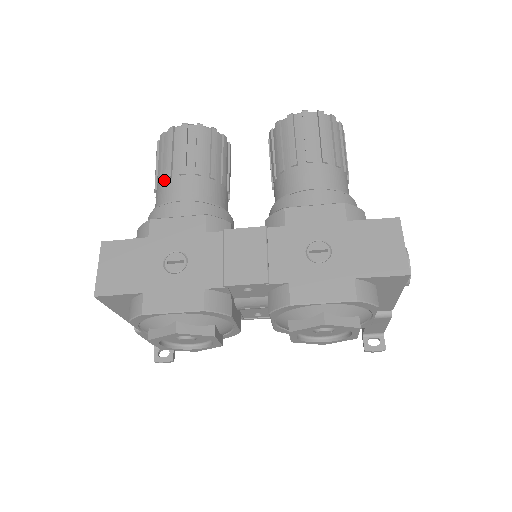
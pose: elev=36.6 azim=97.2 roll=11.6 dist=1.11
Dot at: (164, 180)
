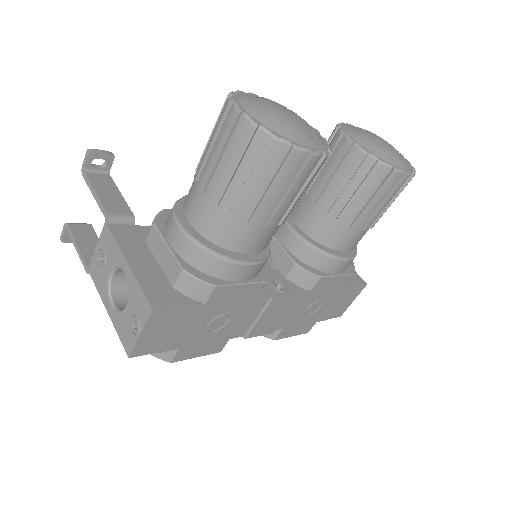
Dot at: (243, 219)
